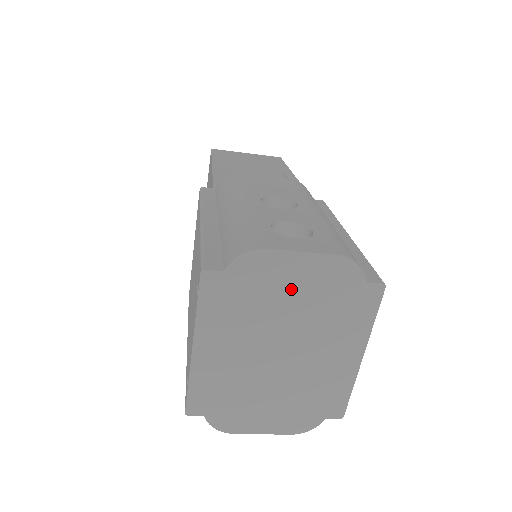
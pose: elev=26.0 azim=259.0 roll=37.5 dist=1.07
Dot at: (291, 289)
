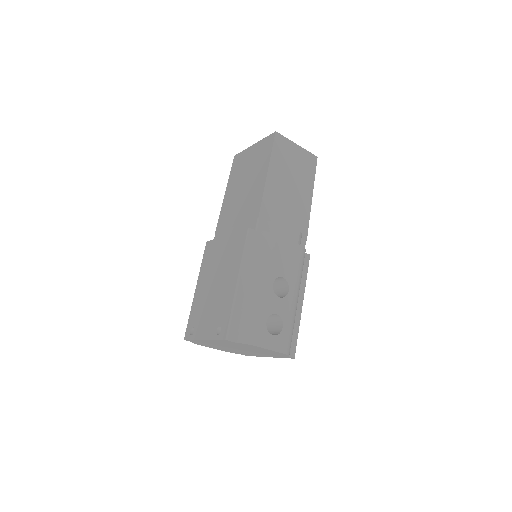
Dot at: (257, 349)
